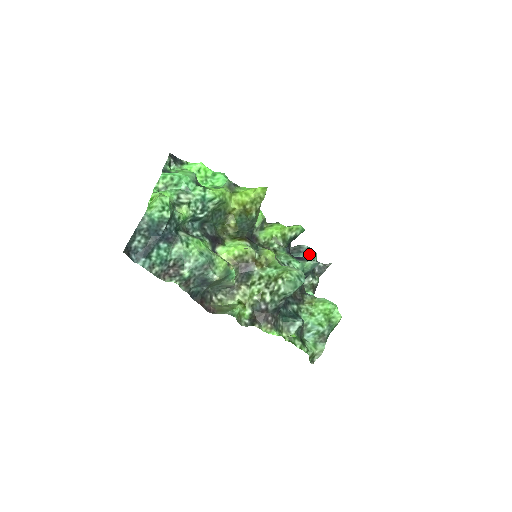
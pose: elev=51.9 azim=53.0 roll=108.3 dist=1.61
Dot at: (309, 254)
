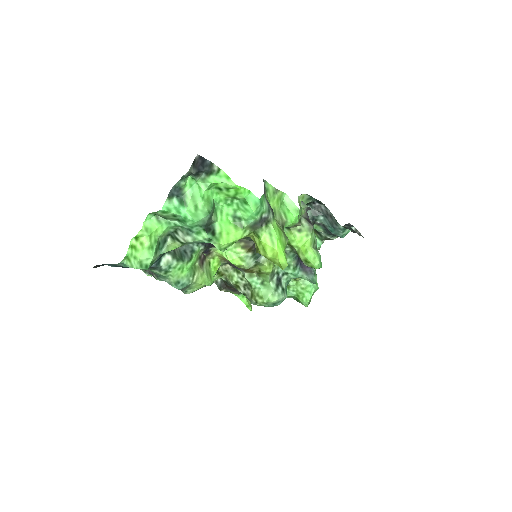
Dot at: (339, 233)
